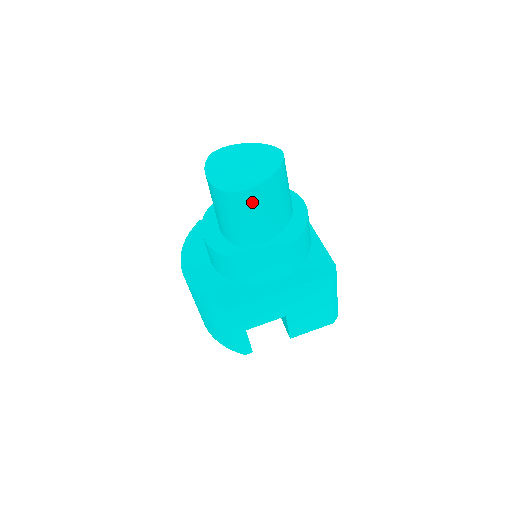
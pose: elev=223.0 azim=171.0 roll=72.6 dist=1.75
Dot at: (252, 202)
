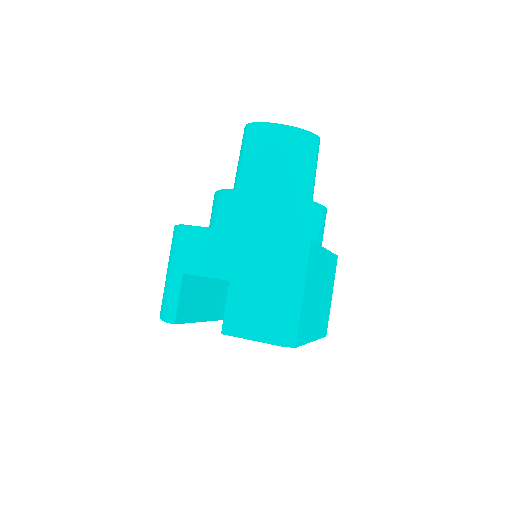
Dot at: (262, 138)
